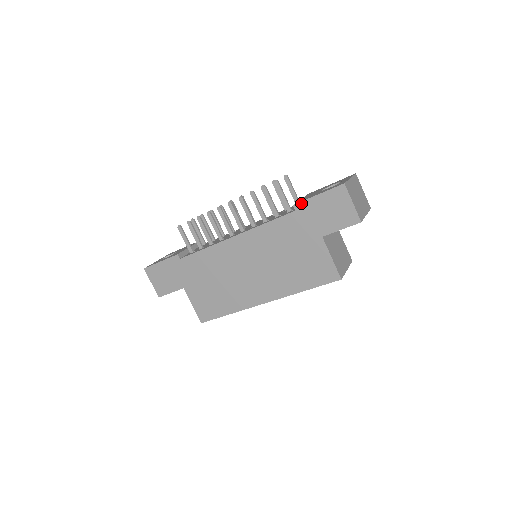
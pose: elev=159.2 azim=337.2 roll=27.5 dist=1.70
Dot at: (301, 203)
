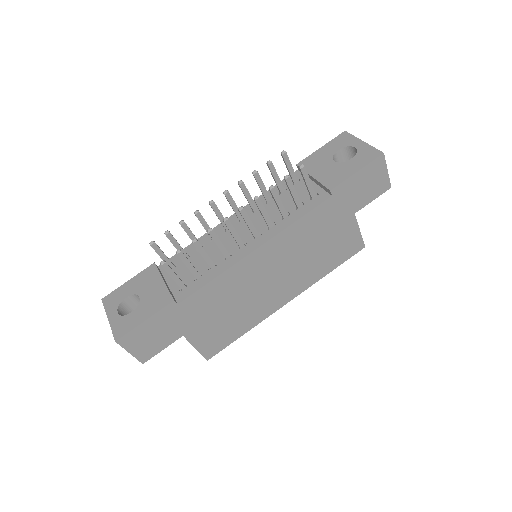
Dot at: (339, 186)
